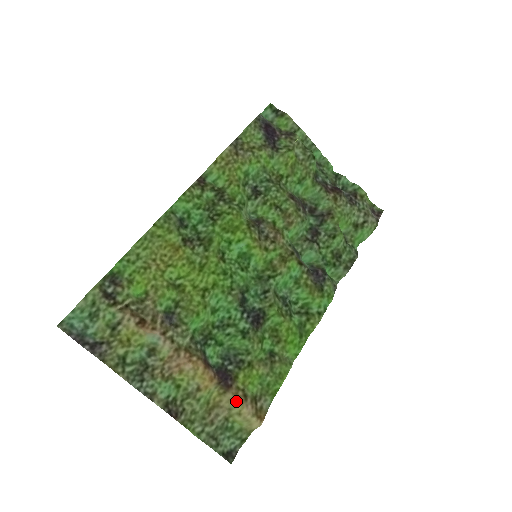
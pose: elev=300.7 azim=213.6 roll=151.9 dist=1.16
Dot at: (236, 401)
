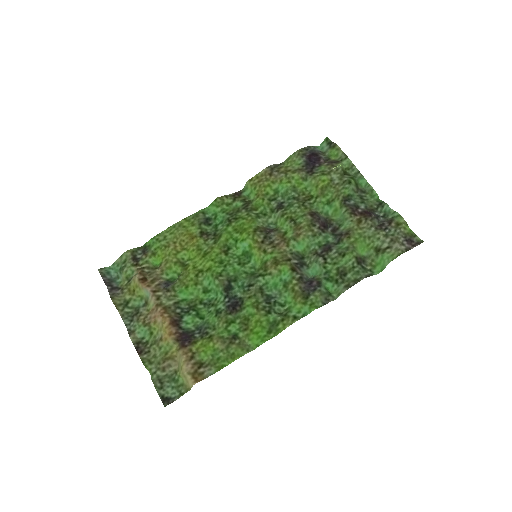
Dot at: (182, 357)
